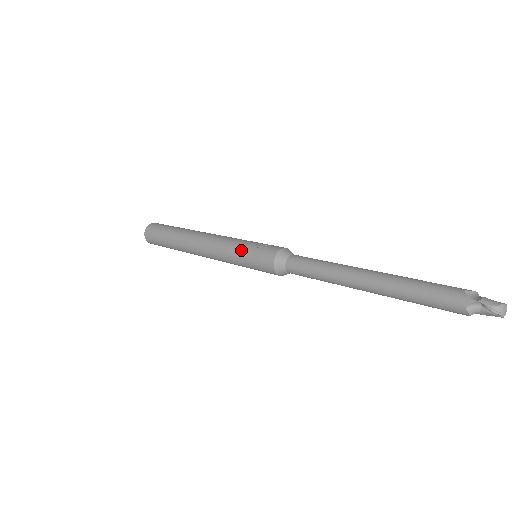
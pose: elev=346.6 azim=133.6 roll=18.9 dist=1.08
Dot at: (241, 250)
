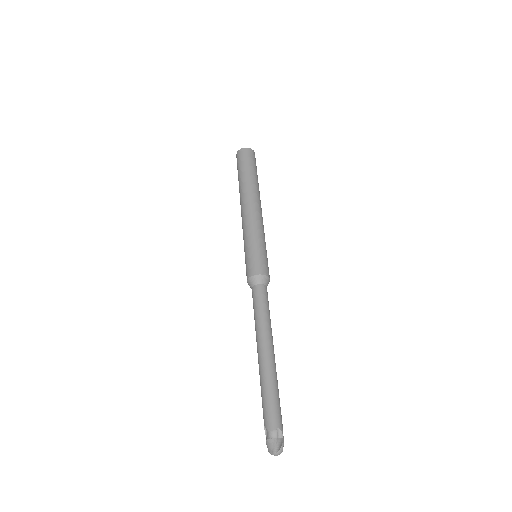
Dot at: occluded
